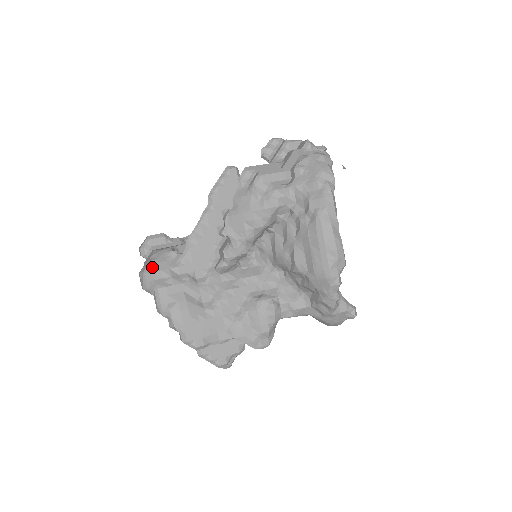
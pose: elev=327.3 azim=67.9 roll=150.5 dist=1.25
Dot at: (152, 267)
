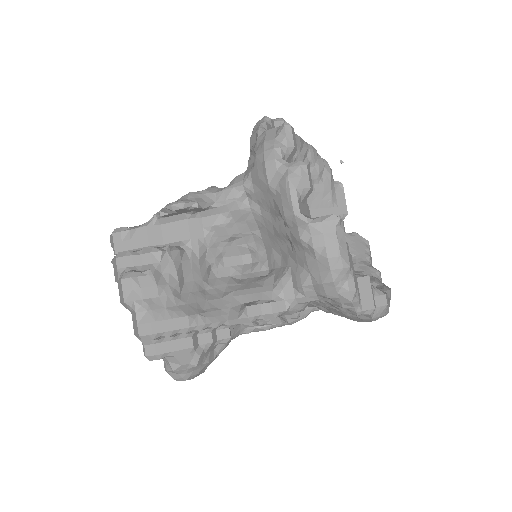
Dot at: occluded
